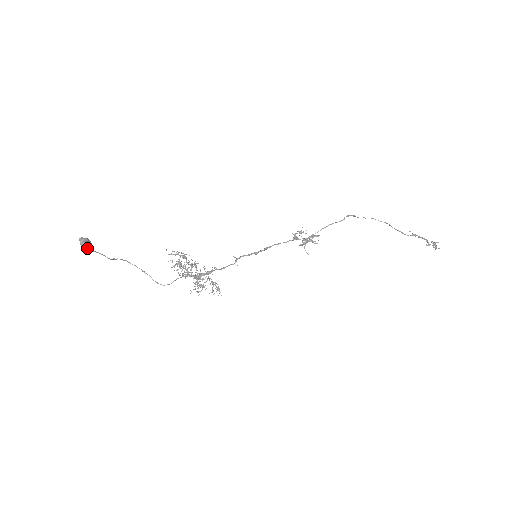
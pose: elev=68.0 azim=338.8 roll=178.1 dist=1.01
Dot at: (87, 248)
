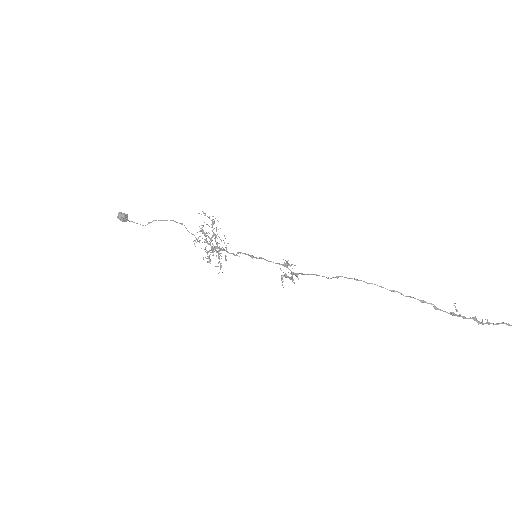
Dot at: (123, 221)
